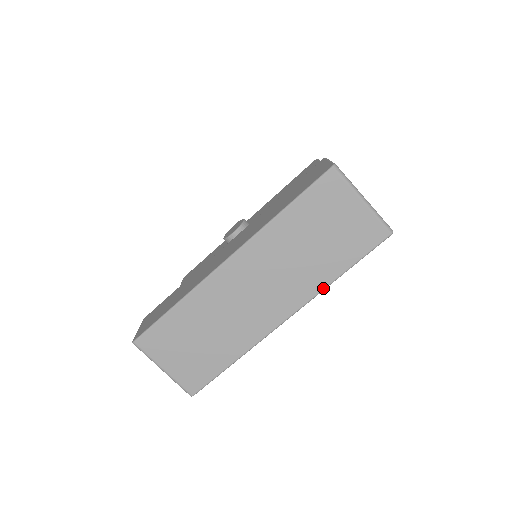
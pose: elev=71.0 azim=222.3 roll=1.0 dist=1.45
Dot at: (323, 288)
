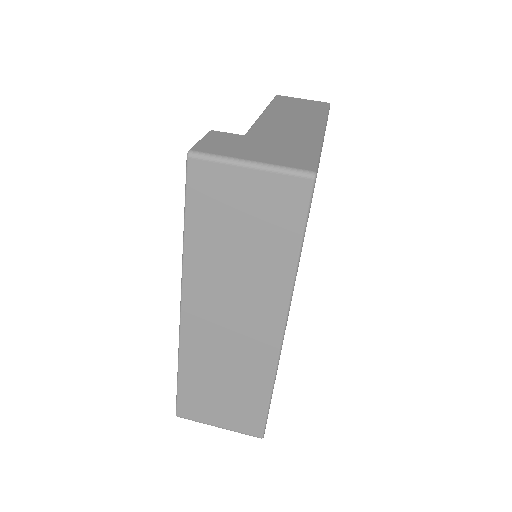
Dot at: (291, 282)
